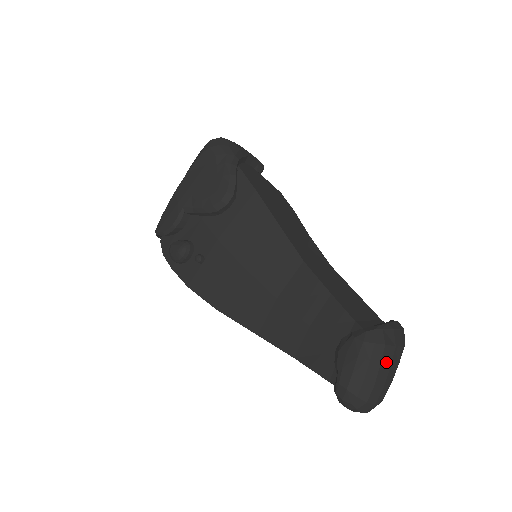
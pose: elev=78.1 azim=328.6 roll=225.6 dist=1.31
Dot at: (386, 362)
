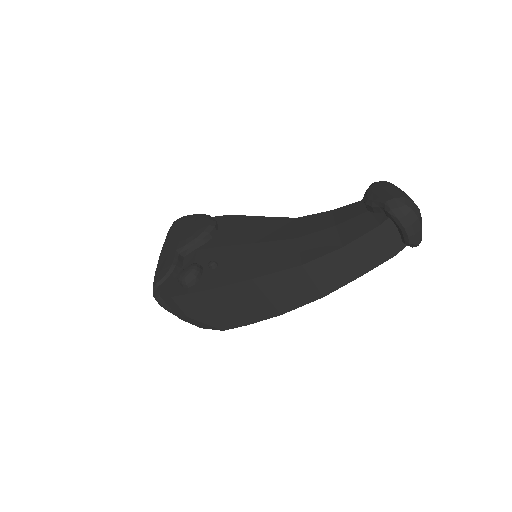
Dot at: occluded
